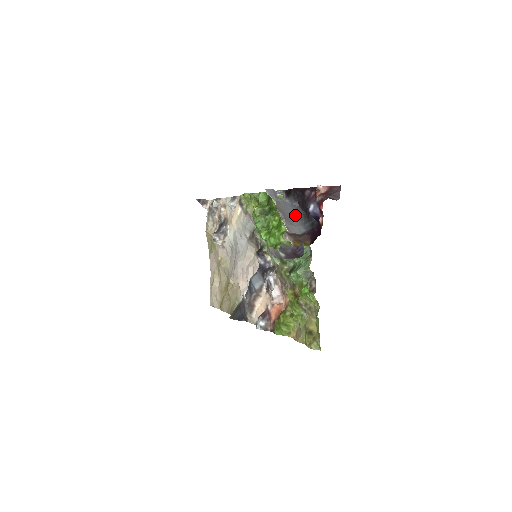
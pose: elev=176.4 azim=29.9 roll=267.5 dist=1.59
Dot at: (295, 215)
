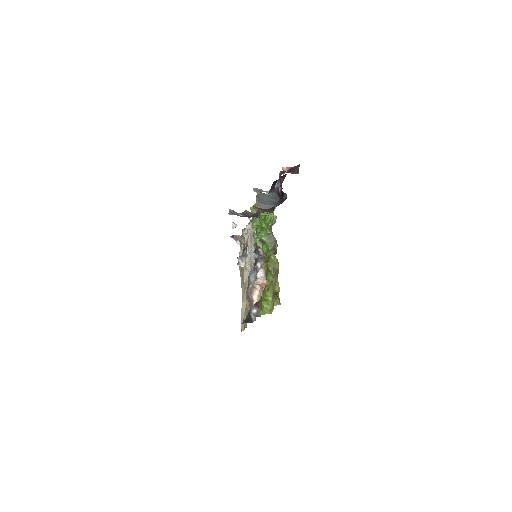
Dot at: (272, 201)
